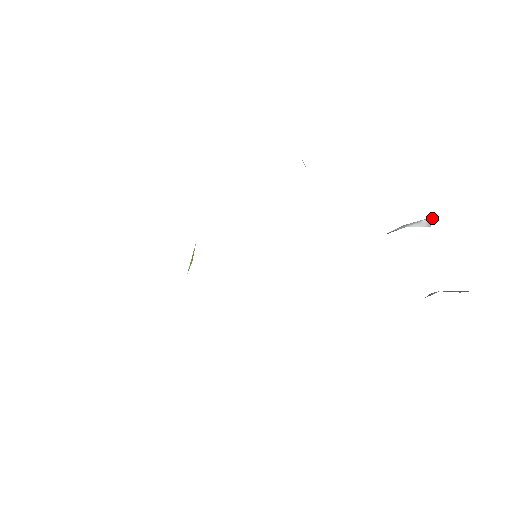
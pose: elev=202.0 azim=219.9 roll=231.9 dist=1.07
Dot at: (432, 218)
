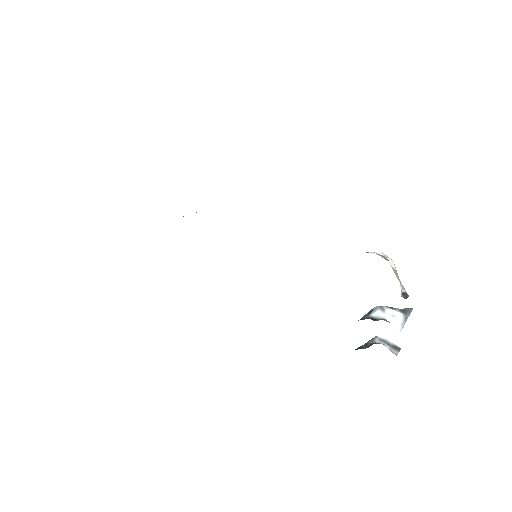
Dot at: (405, 318)
